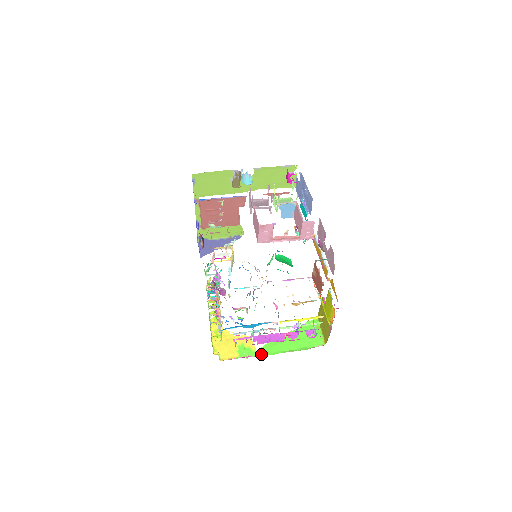
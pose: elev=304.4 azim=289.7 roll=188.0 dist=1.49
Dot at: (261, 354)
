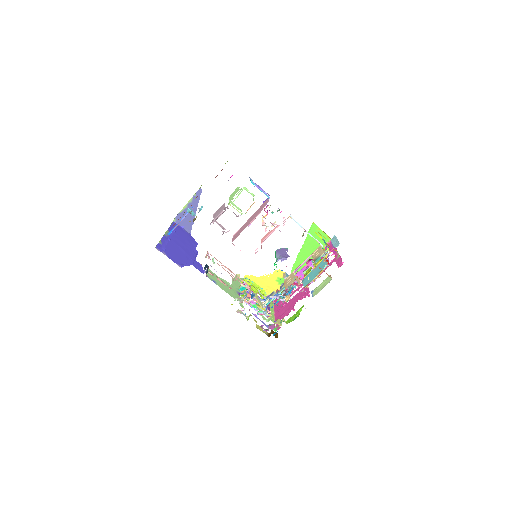
Dot at: occluded
